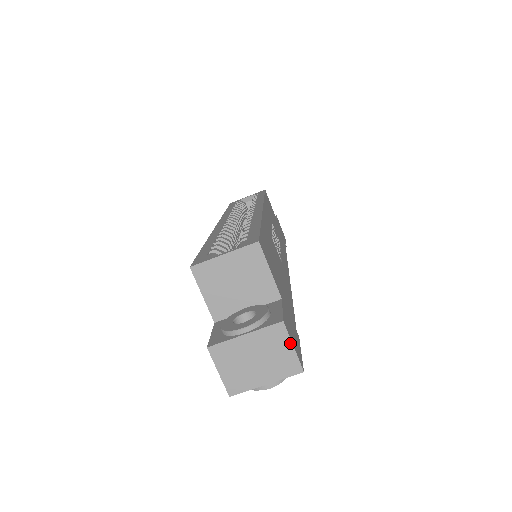
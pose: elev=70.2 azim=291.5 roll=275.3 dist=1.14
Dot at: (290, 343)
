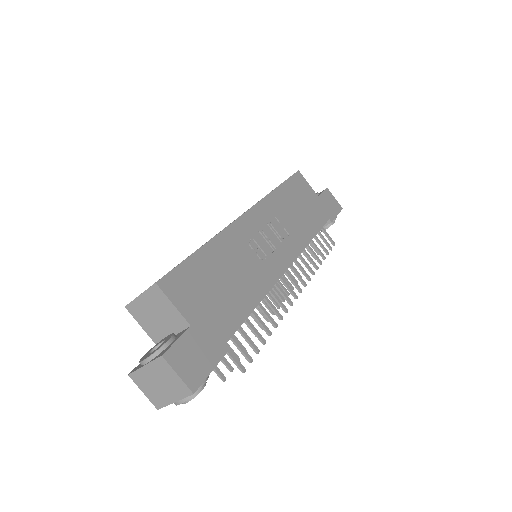
Dot at: (174, 372)
